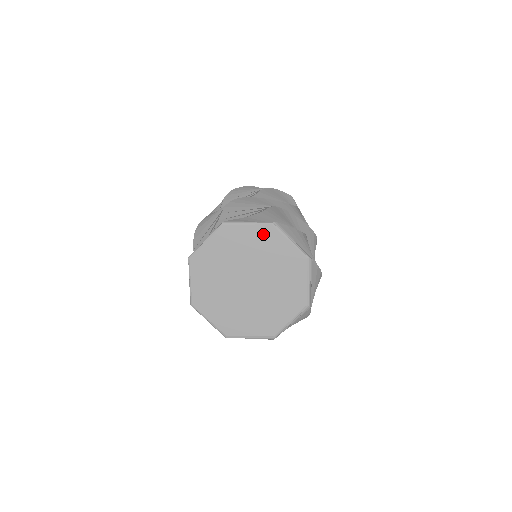
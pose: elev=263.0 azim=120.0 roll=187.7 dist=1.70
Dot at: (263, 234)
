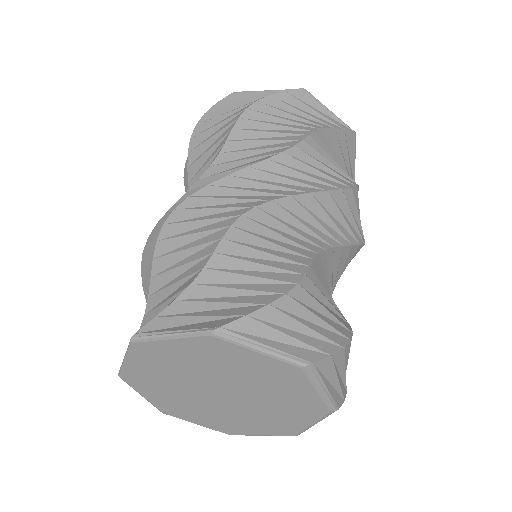
Dot at: (205, 347)
